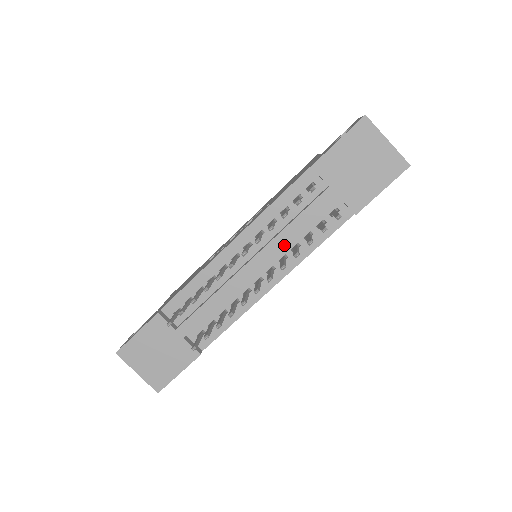
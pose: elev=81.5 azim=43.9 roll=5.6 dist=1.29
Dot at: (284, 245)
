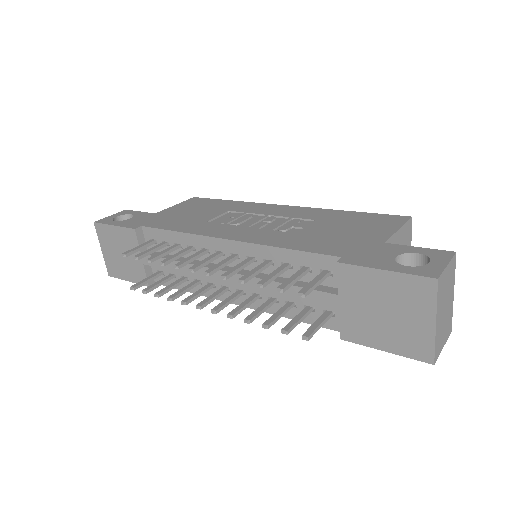
Dot at: occluded
